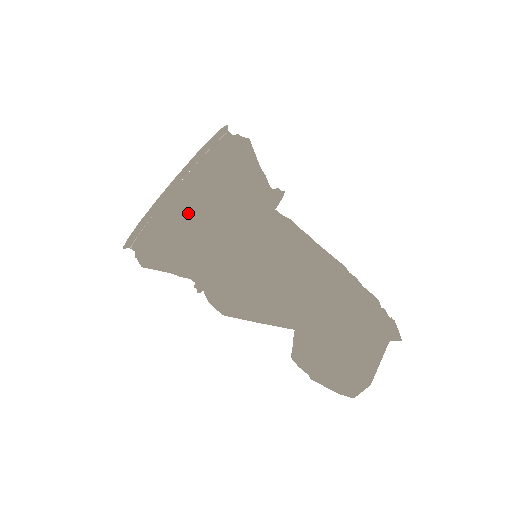
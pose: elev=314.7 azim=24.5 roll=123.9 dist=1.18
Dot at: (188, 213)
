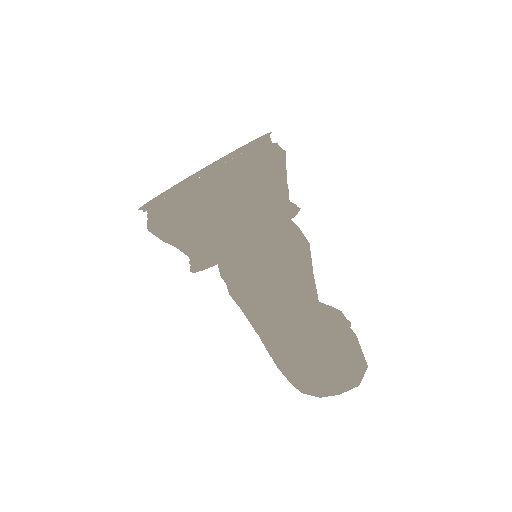
Dot at: (283, 156)
